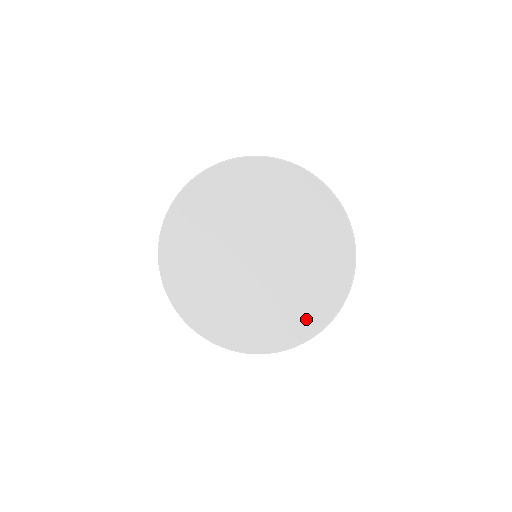
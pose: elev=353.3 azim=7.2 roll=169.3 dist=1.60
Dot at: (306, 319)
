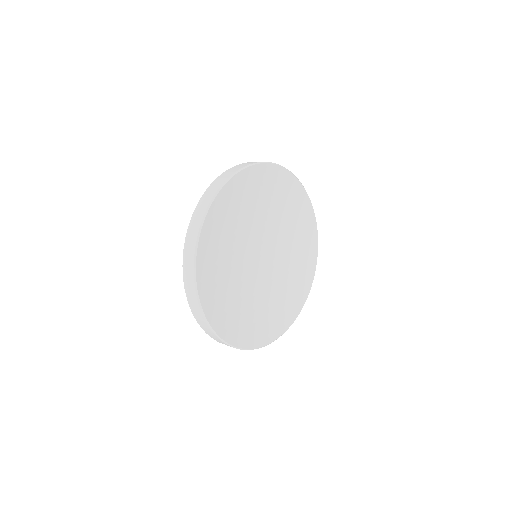
Dot at: (271, 326)
